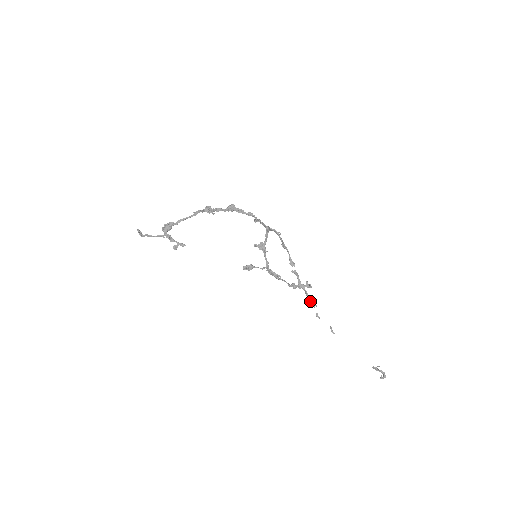
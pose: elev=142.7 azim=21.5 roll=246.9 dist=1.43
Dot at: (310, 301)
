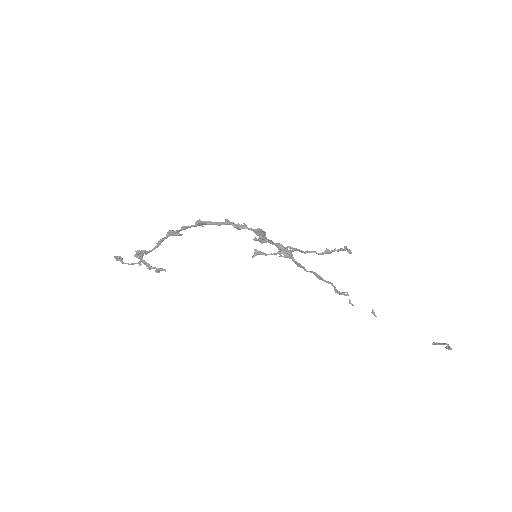
Dot at: (337, 293)
